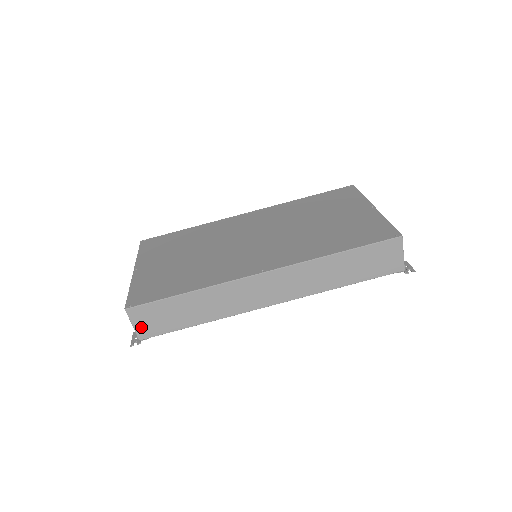
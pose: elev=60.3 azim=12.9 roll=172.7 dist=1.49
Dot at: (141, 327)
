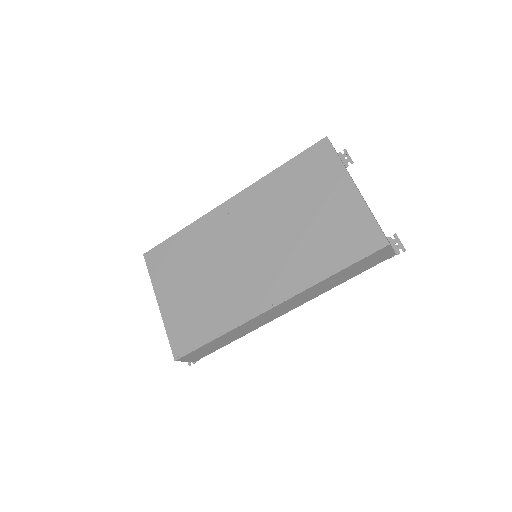
Dot at: (192, 359)
